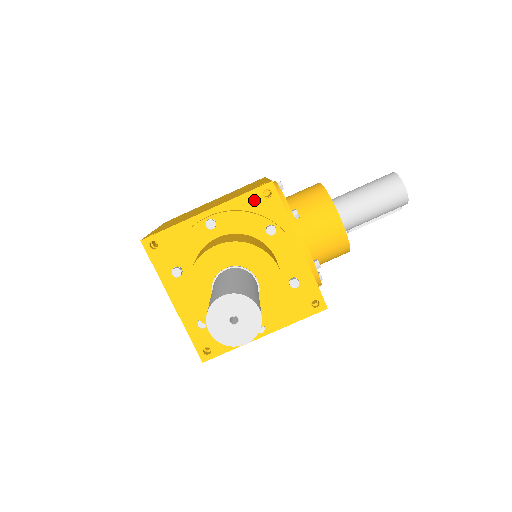
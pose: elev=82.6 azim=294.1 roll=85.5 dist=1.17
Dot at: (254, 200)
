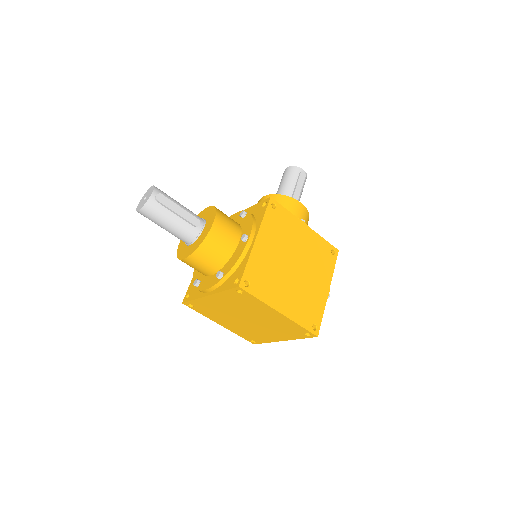
Dot at: occluded
